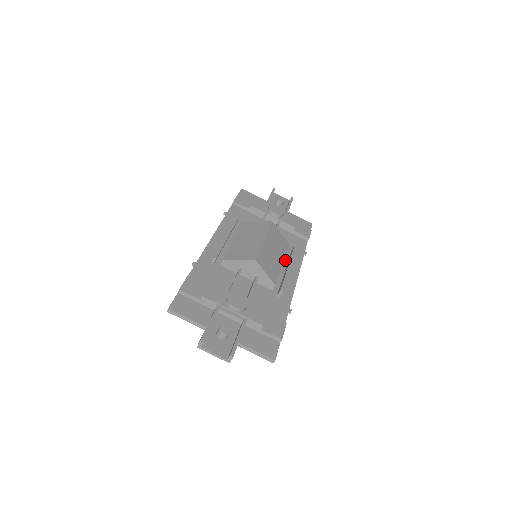
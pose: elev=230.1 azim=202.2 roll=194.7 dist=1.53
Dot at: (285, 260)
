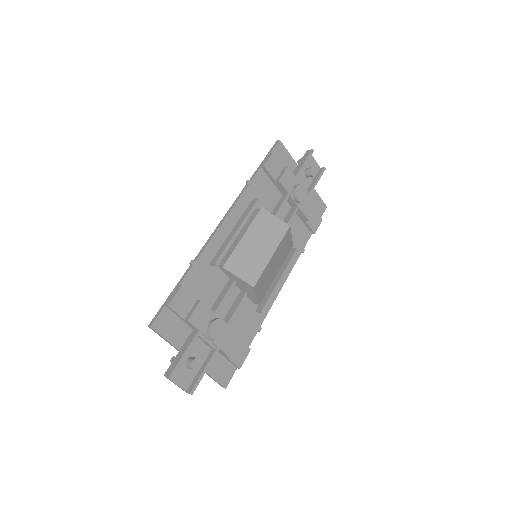
Dot at: occluded
